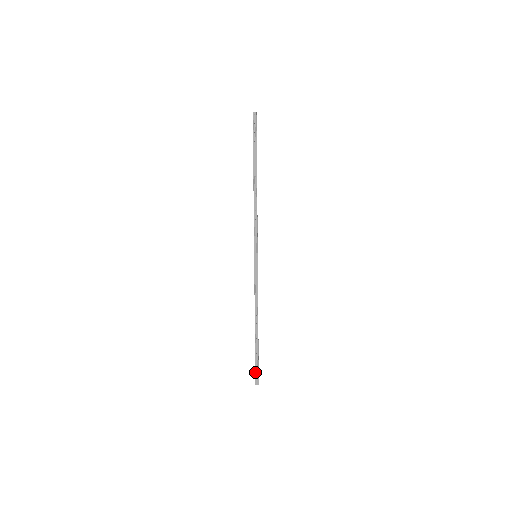
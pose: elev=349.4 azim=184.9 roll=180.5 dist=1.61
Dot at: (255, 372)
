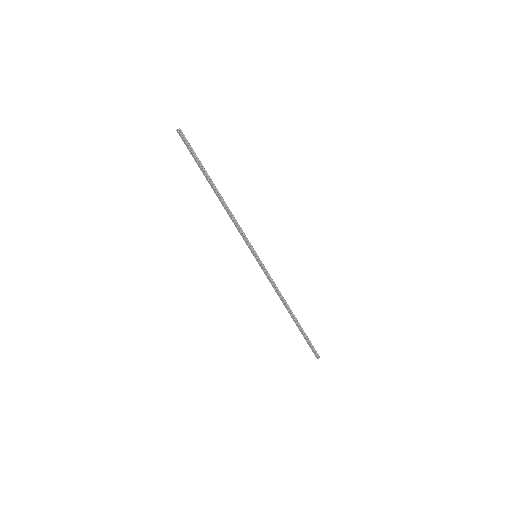
Dot at: (311, 349)
